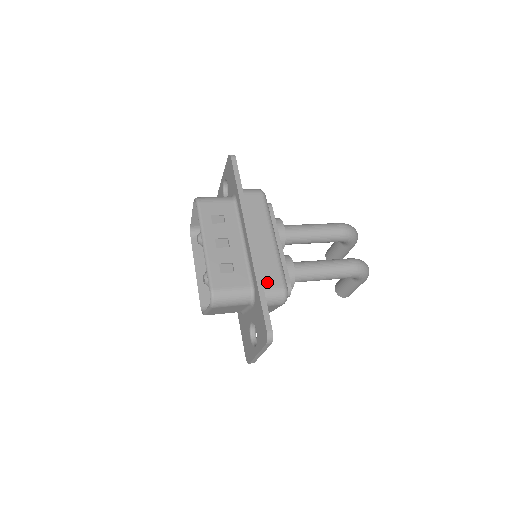
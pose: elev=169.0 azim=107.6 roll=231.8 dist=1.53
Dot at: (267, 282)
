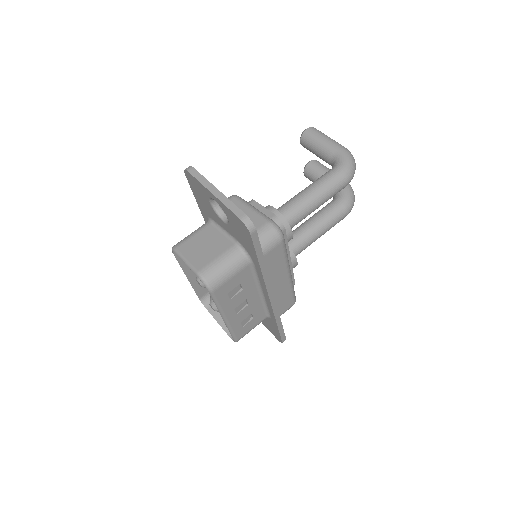
Dot at: (282, 311)
